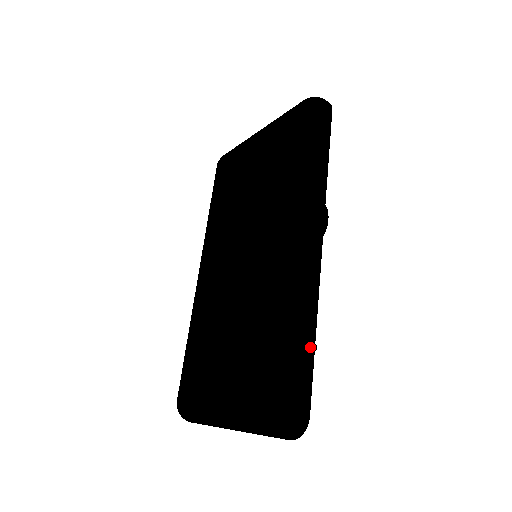
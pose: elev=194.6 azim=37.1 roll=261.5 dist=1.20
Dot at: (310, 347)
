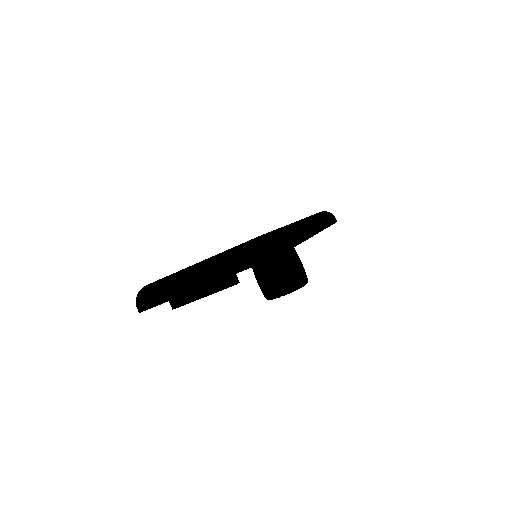
Dot at: (296, 240)
